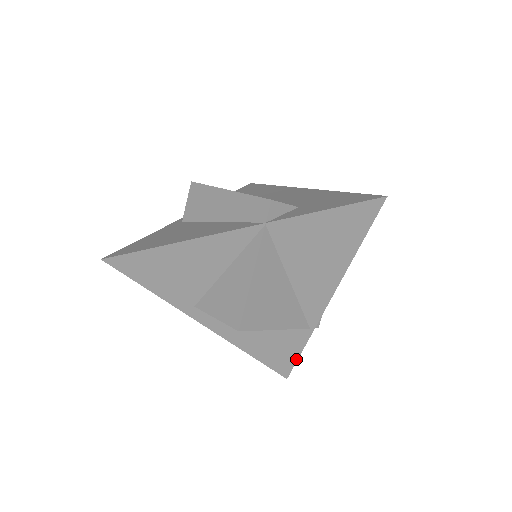
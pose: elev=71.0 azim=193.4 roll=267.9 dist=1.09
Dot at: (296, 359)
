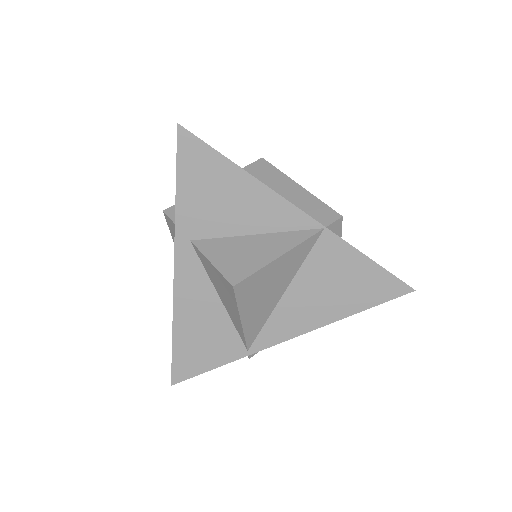
Dot at: (202, 371)
